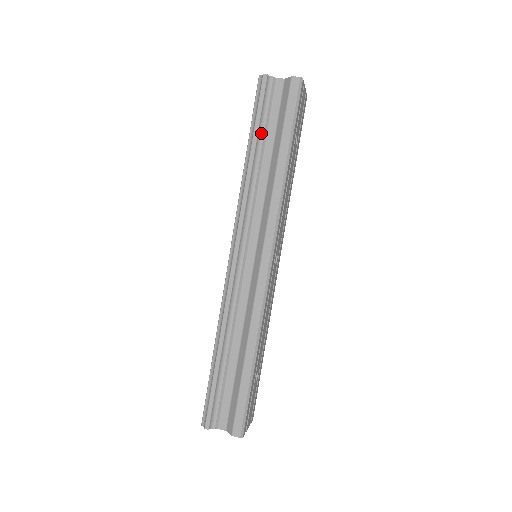
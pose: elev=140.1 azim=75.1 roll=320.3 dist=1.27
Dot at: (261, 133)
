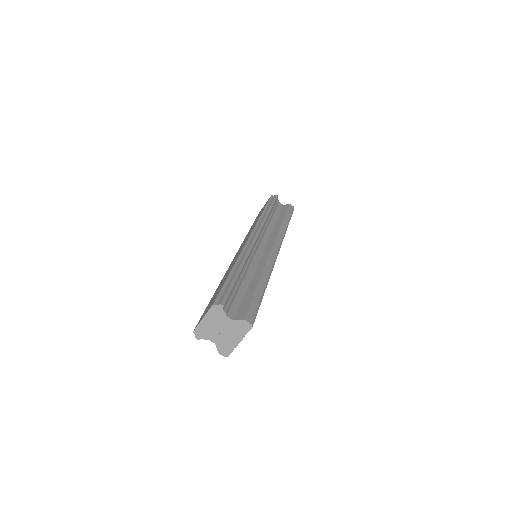
Dot at: occluded
